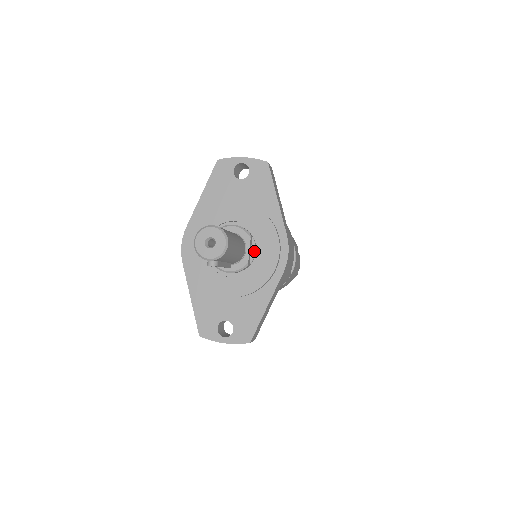
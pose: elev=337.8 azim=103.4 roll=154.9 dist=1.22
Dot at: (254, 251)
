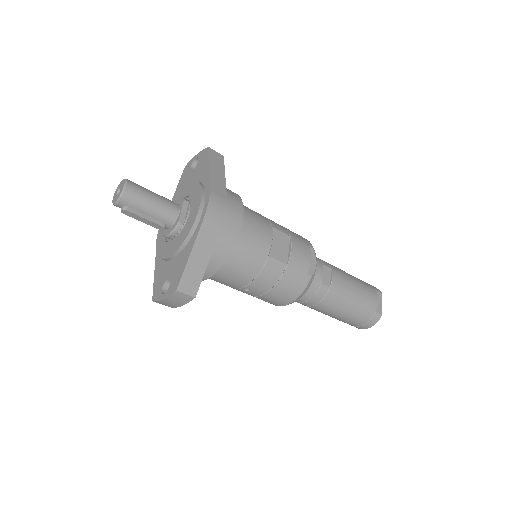
Dot at: (188, 212)
